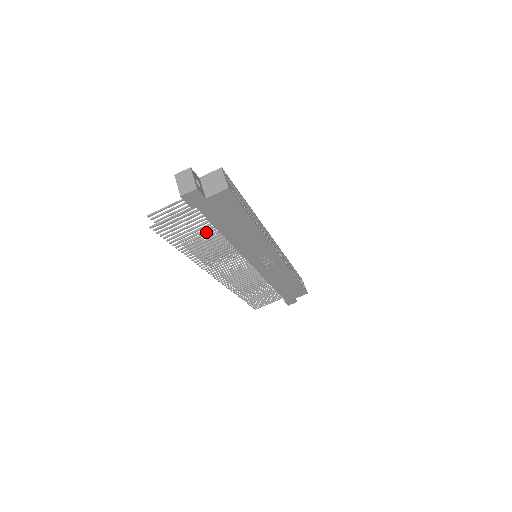
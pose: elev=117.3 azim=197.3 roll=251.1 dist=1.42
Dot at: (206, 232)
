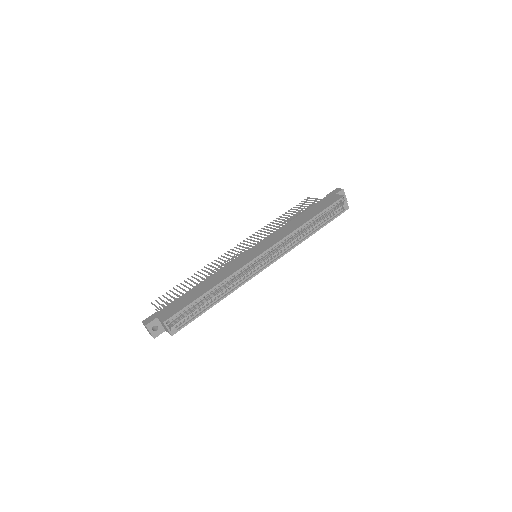
Dot at: occluded
